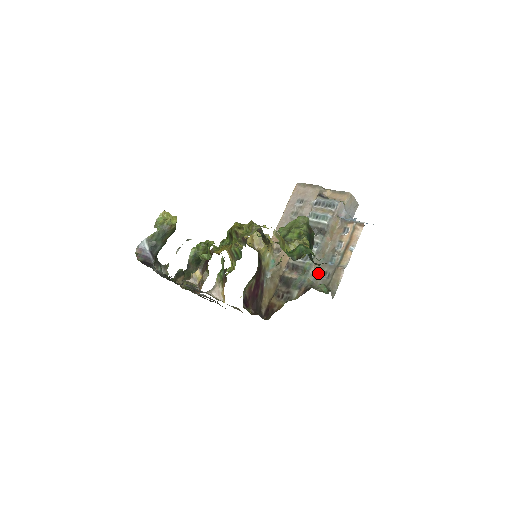
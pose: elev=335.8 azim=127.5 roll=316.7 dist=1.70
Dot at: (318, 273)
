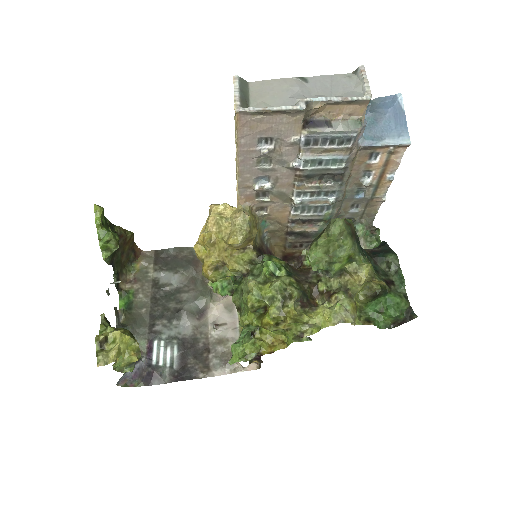
Dot at: (341, 210)
